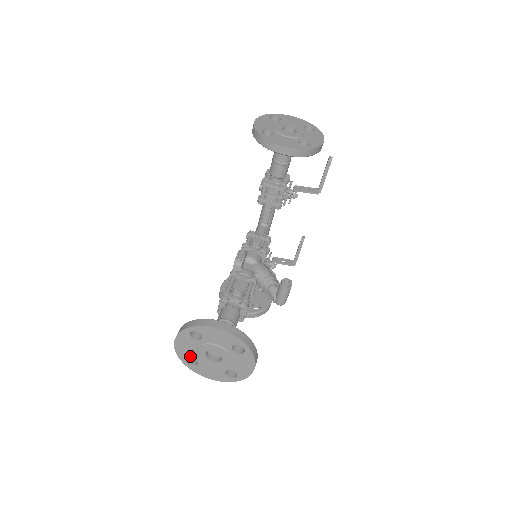
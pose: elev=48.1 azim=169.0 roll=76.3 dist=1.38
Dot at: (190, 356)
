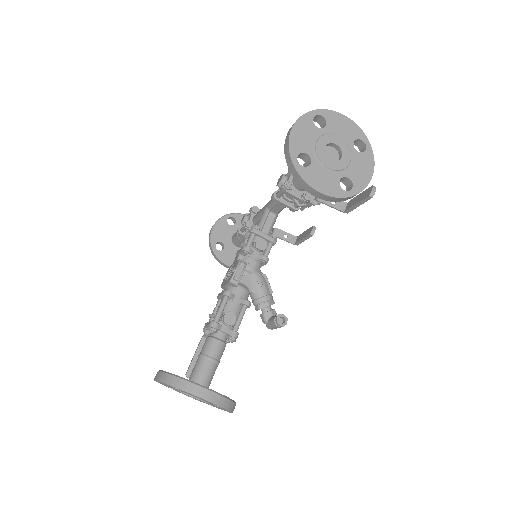
Dot at: occluded
